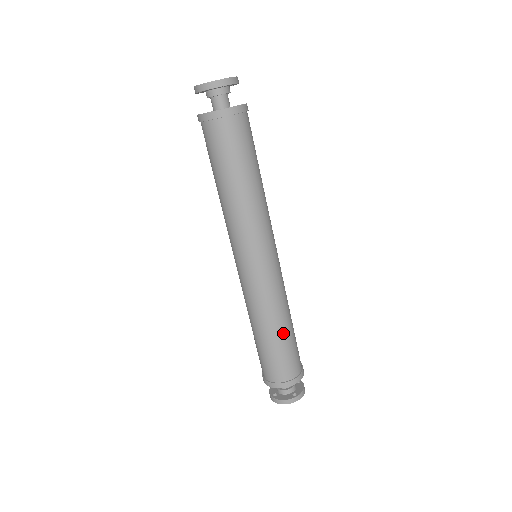
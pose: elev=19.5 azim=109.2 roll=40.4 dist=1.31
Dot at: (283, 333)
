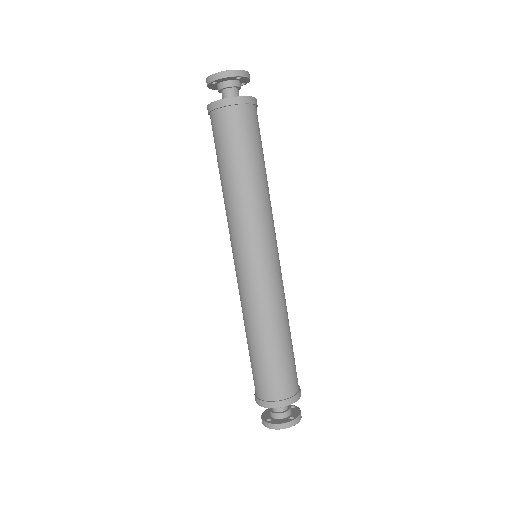
Dot at: (283, 340)
